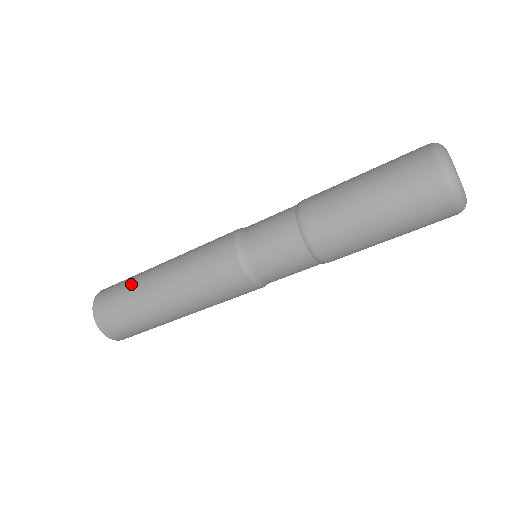
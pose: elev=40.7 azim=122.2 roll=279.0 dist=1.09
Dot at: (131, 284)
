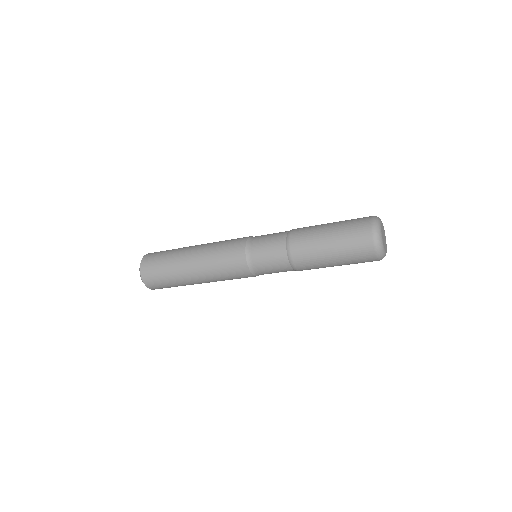
Dot at: (170, 271)
